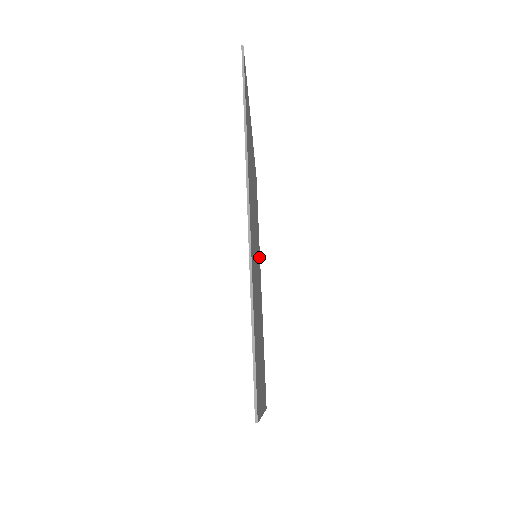
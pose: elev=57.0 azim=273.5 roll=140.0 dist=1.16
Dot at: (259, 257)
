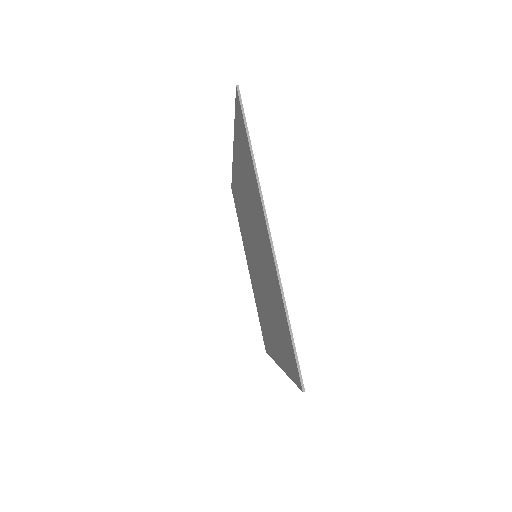
Dot at: occluded
